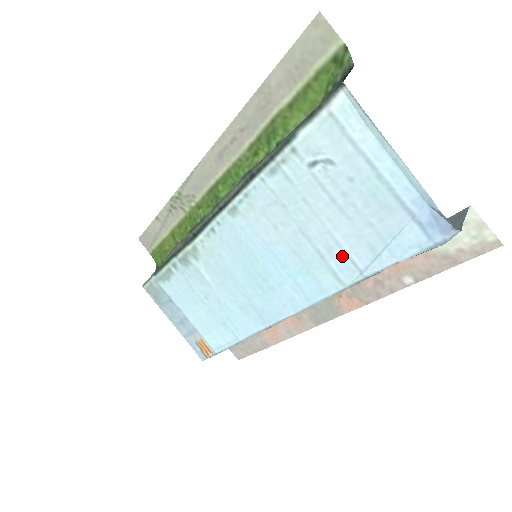
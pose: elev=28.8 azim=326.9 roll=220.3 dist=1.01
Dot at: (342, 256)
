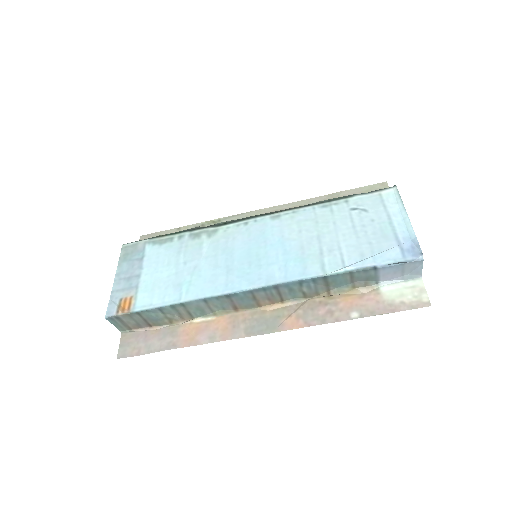
Dot at: (337, 256)
